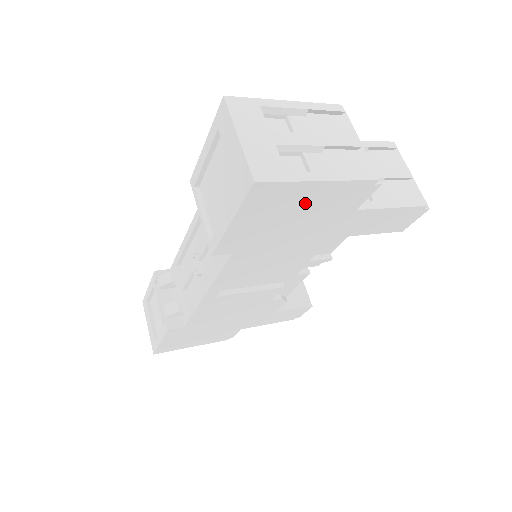
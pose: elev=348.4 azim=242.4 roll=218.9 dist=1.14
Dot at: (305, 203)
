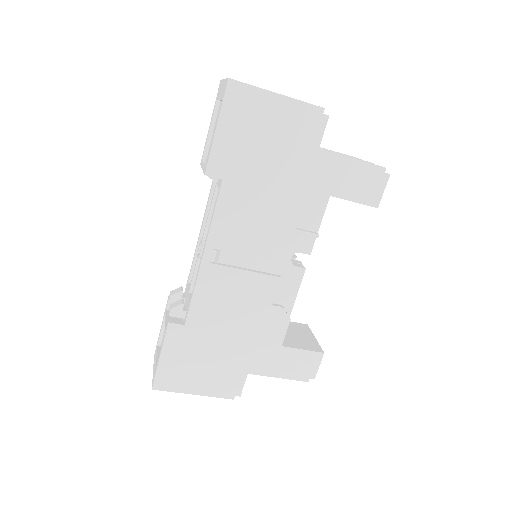
Dot at: (271, 121)
